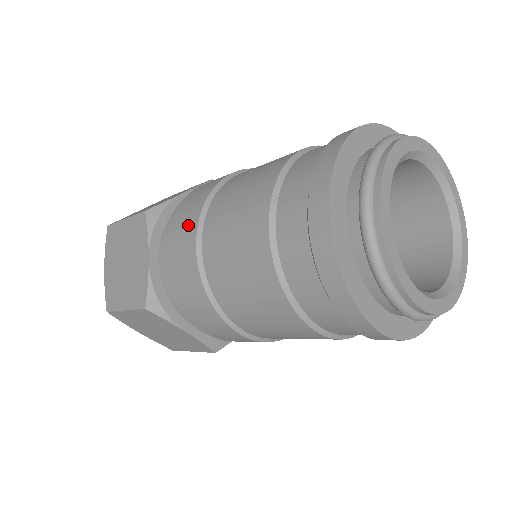
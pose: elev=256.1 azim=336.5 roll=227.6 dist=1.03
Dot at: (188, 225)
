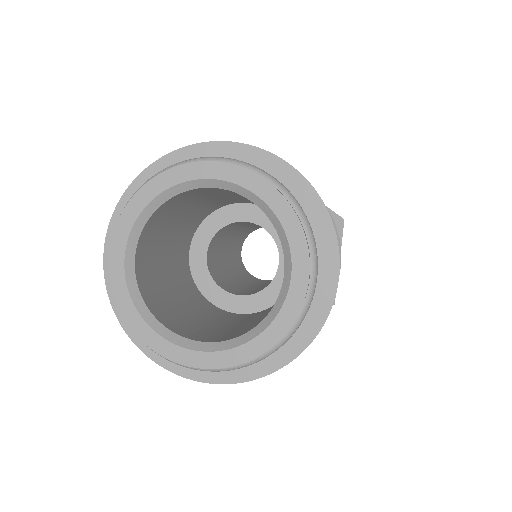
Dot at: occluded
